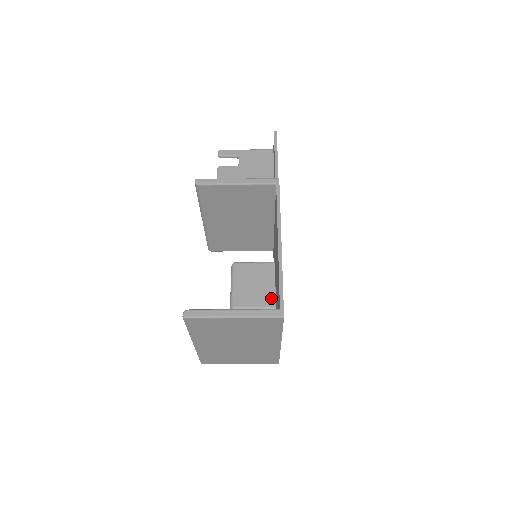
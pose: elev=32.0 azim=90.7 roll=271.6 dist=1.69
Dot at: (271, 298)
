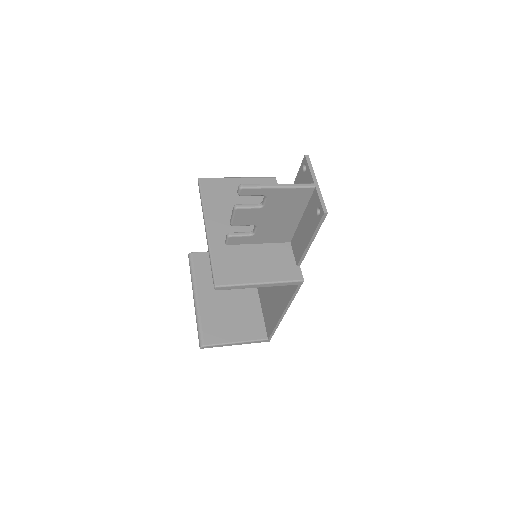
Dot at: occluded
